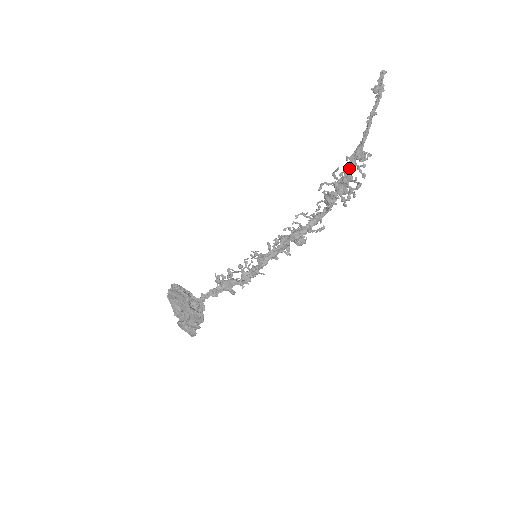
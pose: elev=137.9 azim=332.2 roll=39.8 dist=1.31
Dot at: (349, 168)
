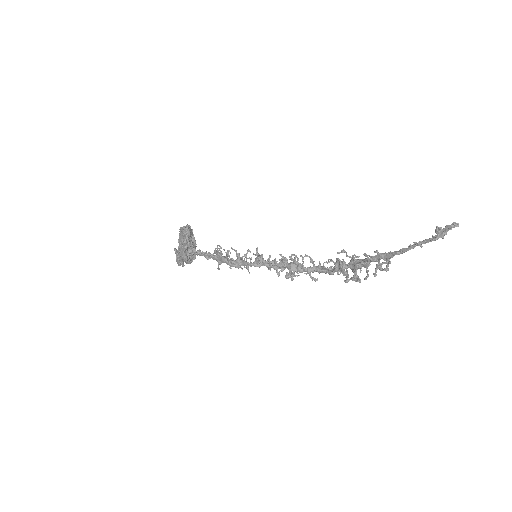
Dot at: (369, 261)
